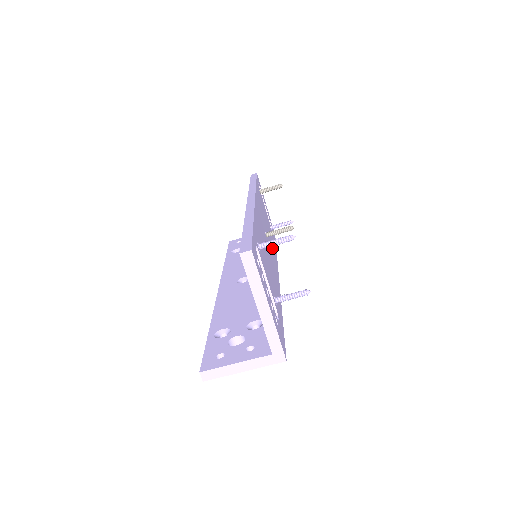
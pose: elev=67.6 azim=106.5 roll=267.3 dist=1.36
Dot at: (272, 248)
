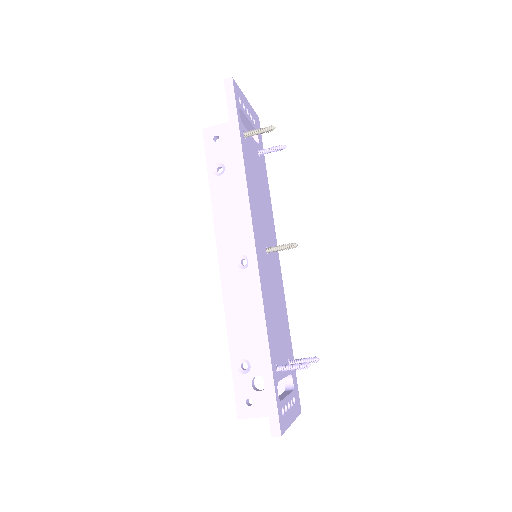
Dot at: (269, 222)
